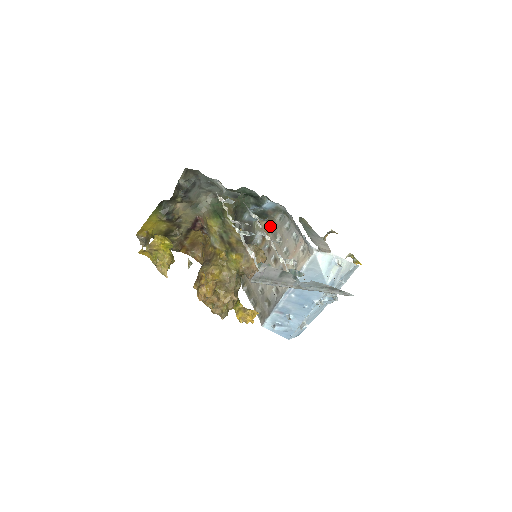
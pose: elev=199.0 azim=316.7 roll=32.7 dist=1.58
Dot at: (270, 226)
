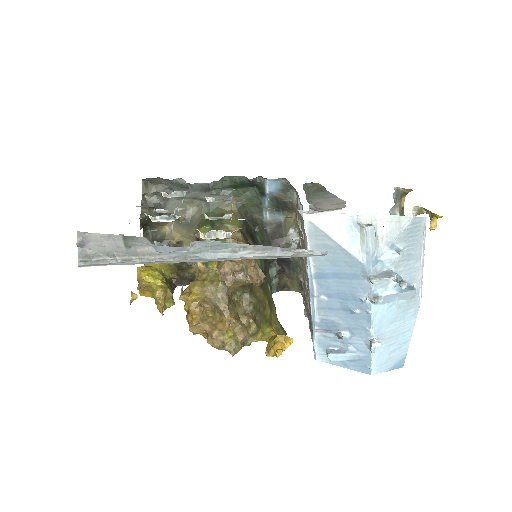
Dot at: (296, 215)
